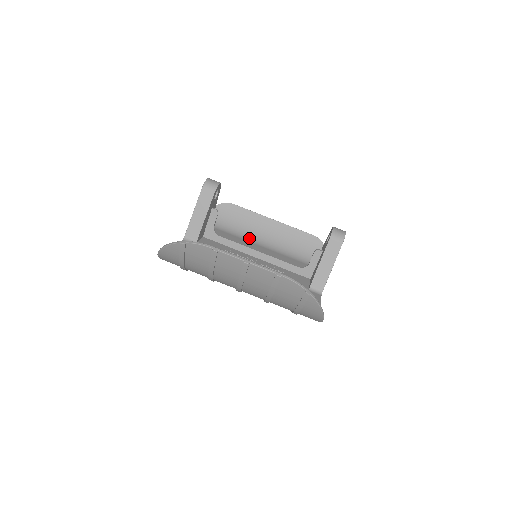
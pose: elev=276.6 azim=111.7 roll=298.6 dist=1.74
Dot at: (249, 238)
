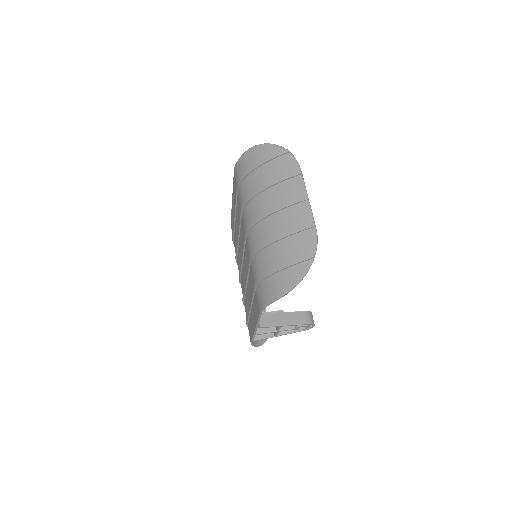
Dot at: occluded
